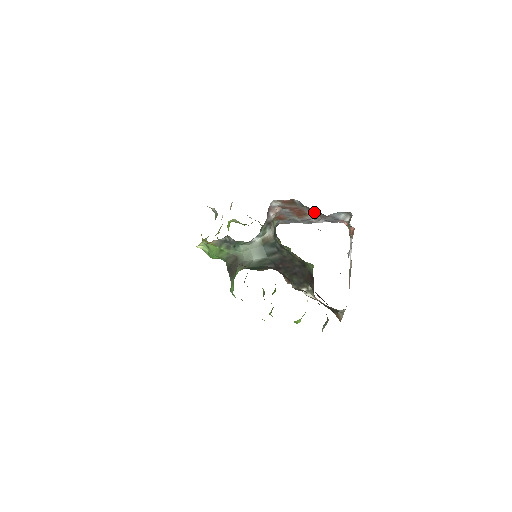
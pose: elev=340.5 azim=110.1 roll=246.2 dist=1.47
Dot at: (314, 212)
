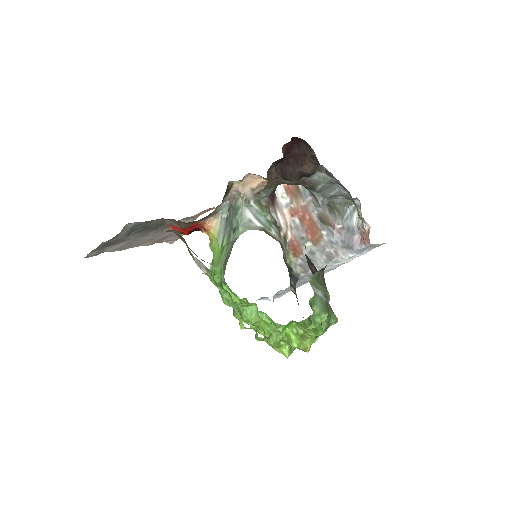
Dot at: (326, 222)
